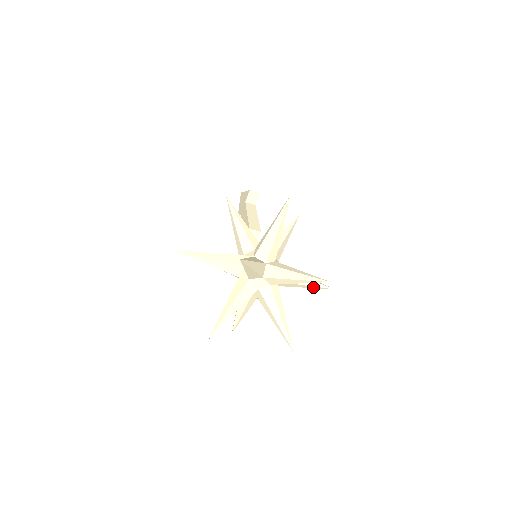
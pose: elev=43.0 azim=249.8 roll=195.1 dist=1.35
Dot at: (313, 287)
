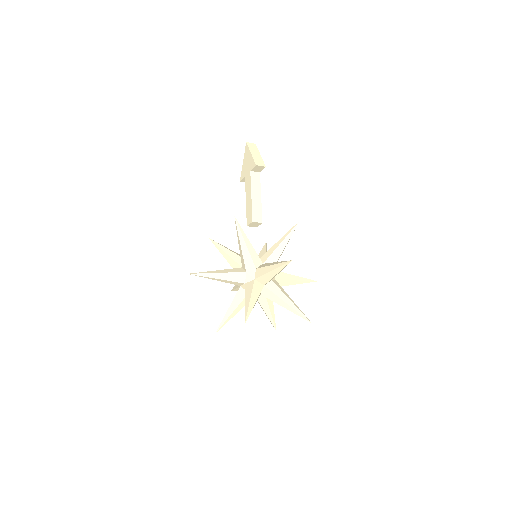
Dot at: (300, 283)
